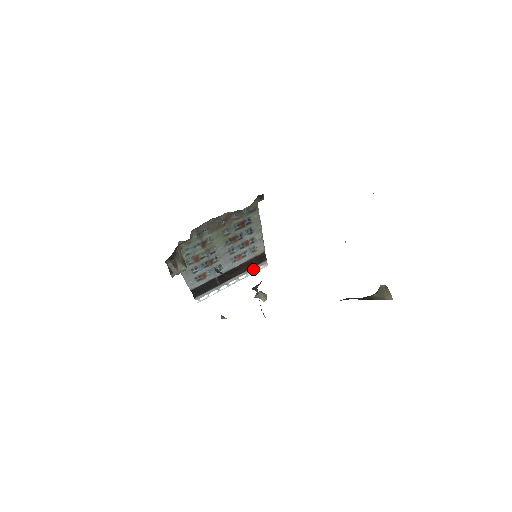
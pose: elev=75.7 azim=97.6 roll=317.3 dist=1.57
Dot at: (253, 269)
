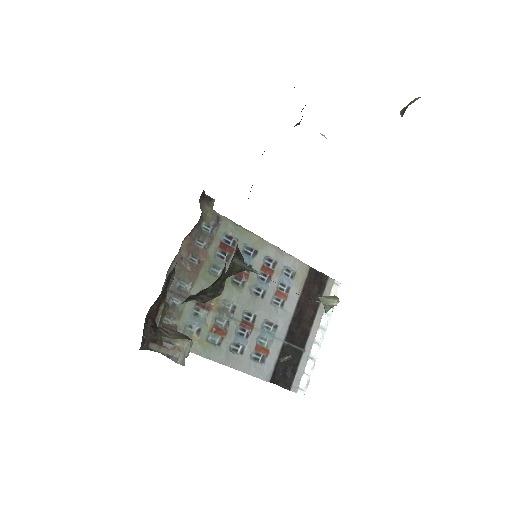
Dot at: occluded
